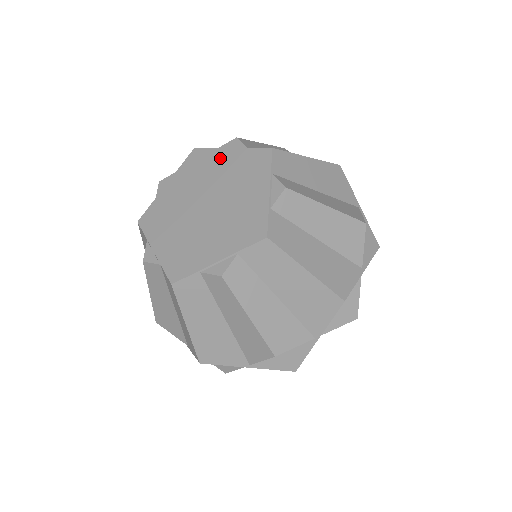
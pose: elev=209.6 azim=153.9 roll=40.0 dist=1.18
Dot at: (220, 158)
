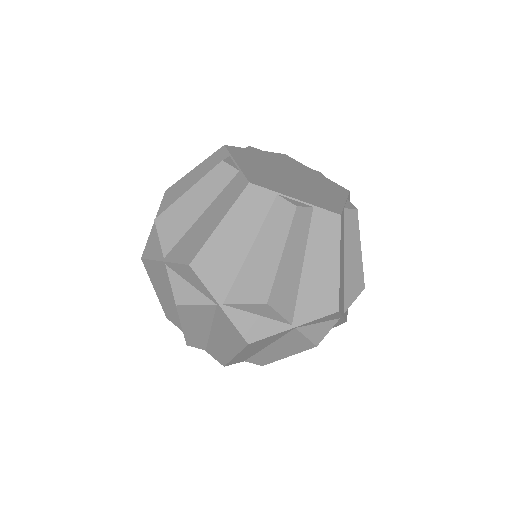
Dot at: (307, 169)
